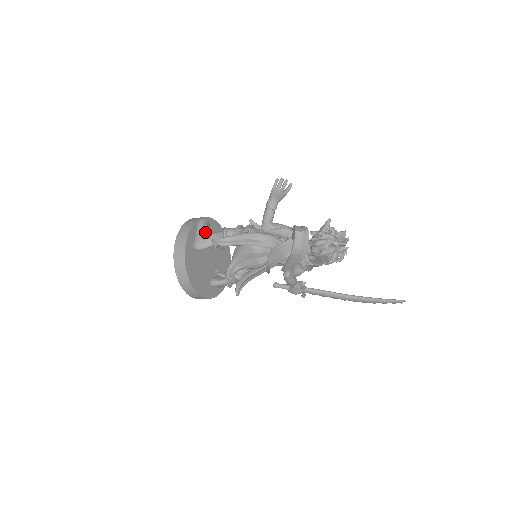
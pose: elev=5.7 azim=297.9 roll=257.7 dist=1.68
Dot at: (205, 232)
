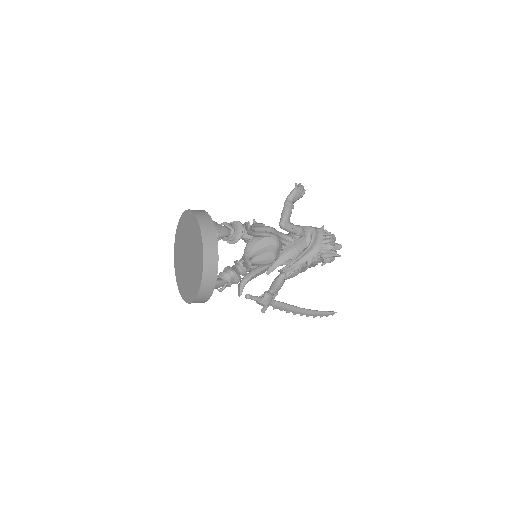
Dot at: (216, 222)
